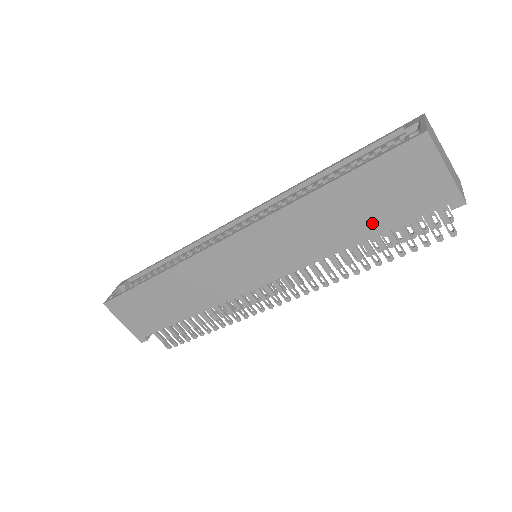
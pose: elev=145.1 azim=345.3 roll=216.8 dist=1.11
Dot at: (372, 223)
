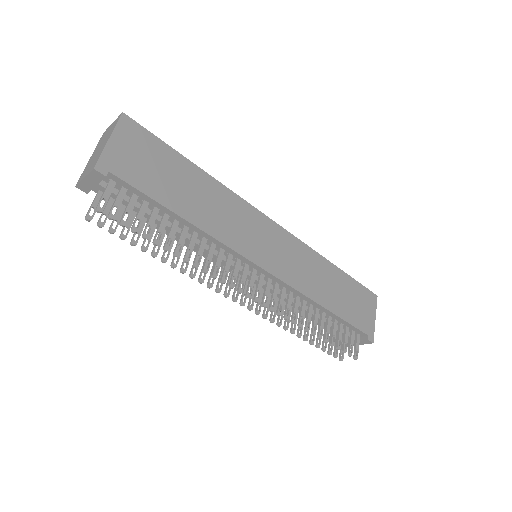
Dot at: (340, 307)
